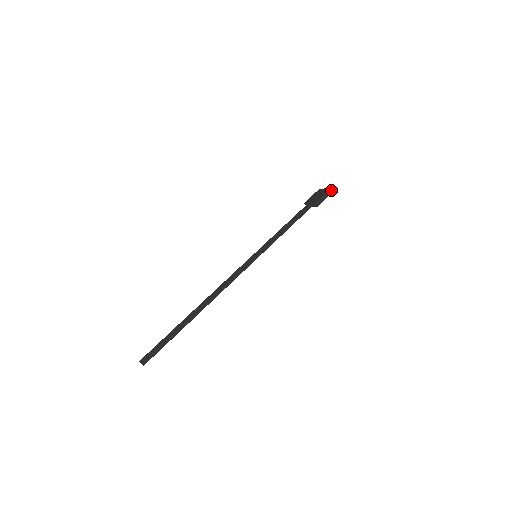
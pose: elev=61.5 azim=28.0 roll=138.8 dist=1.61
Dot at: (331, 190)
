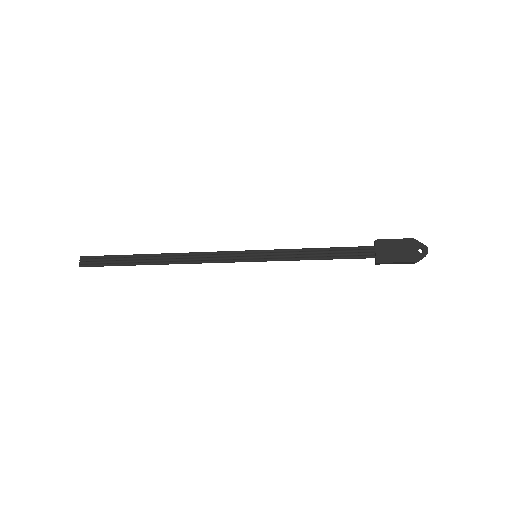
Dot at: (415, 262)
